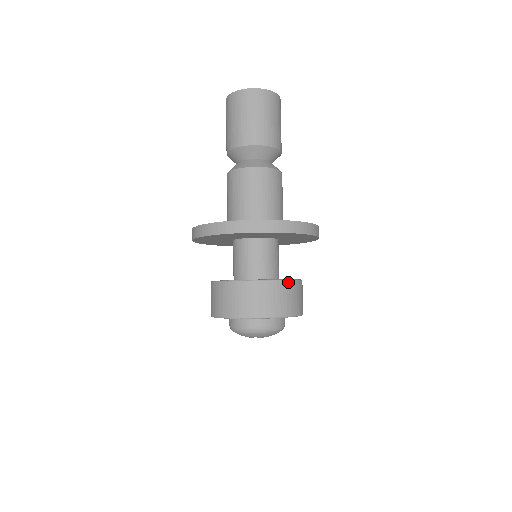
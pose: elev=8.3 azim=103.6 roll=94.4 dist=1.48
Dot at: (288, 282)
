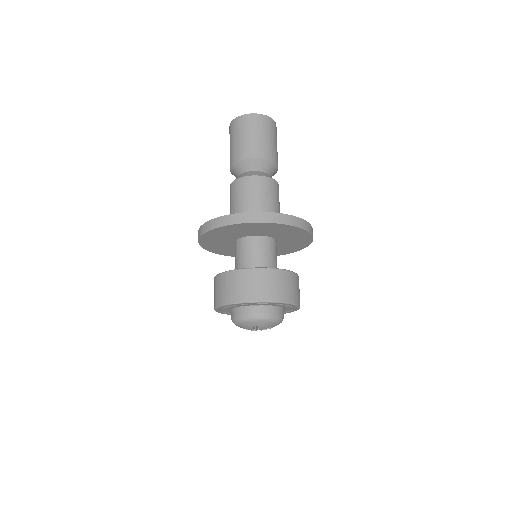
Dot at: (287, 272)
